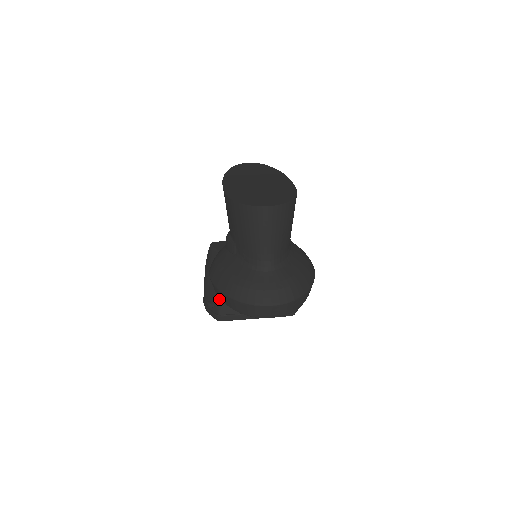
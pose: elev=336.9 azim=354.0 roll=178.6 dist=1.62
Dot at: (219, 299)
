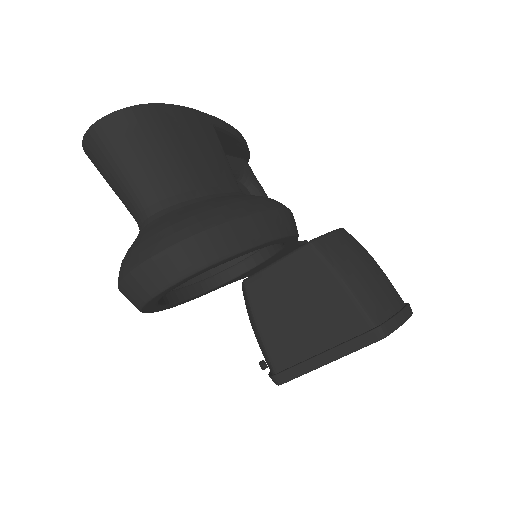
Dot at: (263, 350)
